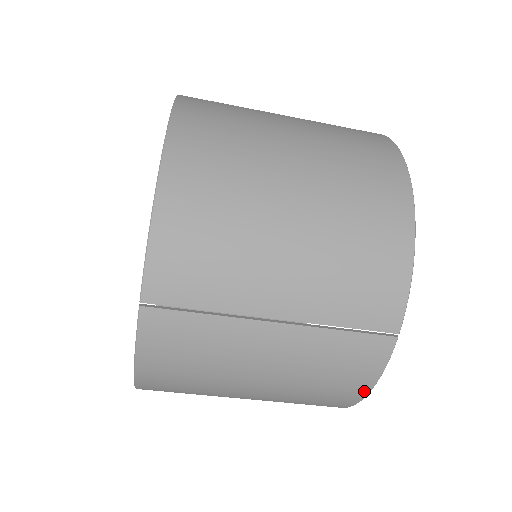
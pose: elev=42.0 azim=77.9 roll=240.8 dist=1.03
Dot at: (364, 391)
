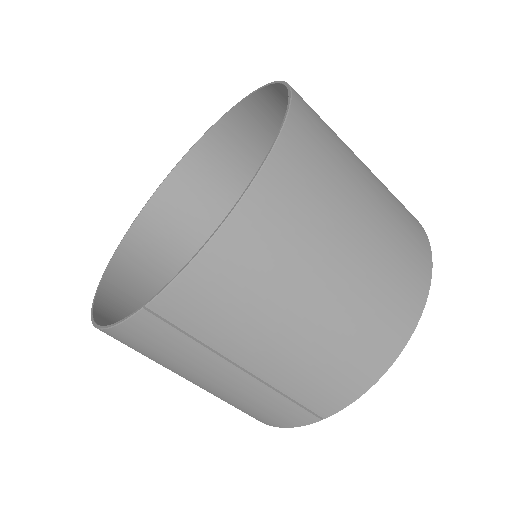
Dot at: (270, 424)
